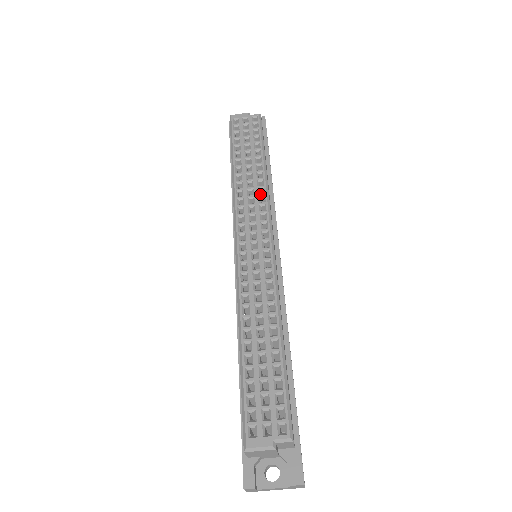
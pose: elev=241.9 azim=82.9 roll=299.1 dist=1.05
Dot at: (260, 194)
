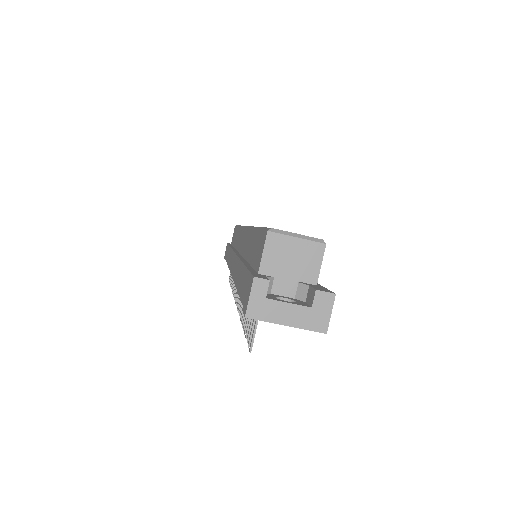
Dot at: occluded
